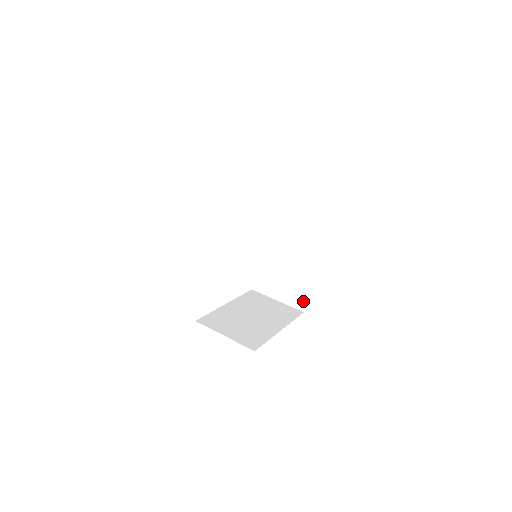
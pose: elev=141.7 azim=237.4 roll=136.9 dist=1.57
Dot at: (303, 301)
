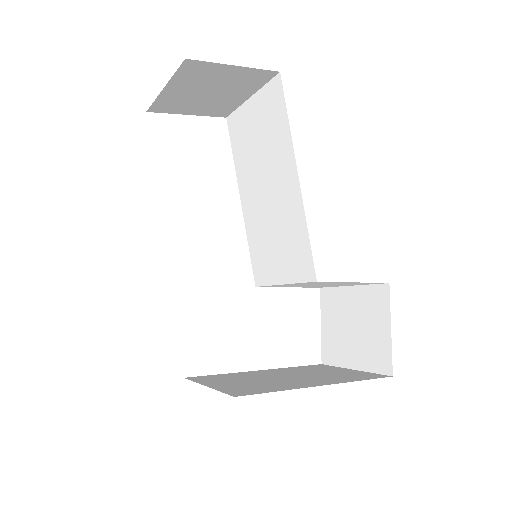
Dot at: (387, 355)
